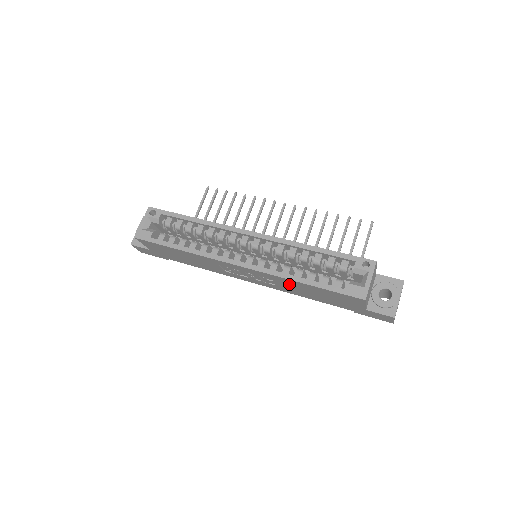
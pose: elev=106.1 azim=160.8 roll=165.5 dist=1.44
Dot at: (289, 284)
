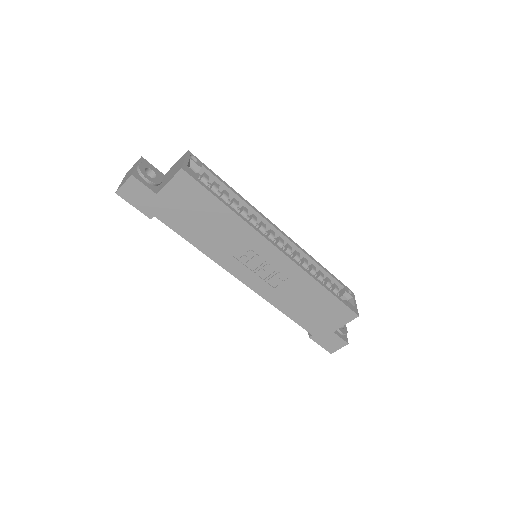
Dot at: (300, 287)
